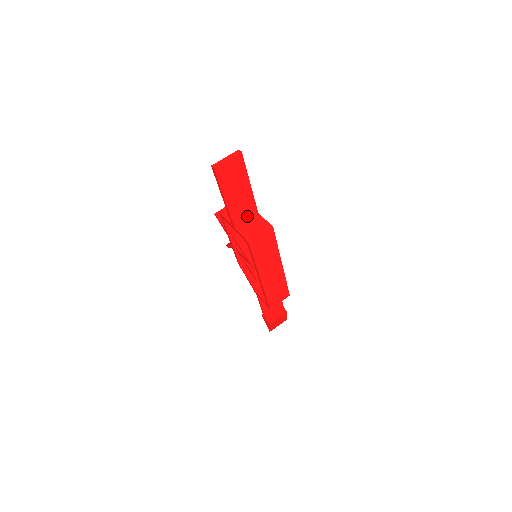
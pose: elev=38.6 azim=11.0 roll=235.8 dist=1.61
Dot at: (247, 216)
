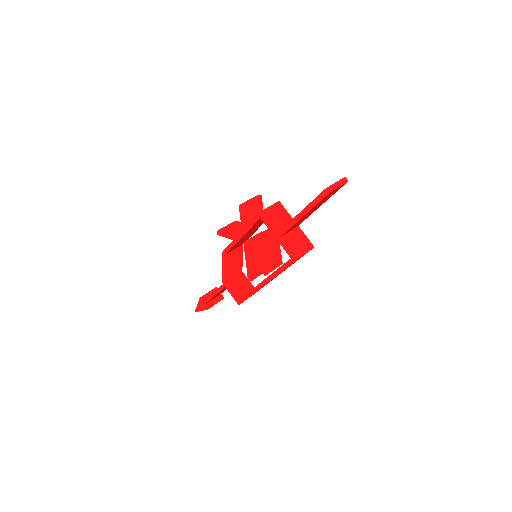
Dot at: (293, 228)
